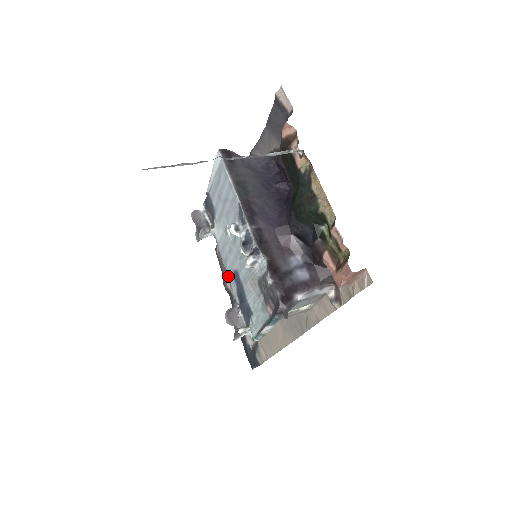
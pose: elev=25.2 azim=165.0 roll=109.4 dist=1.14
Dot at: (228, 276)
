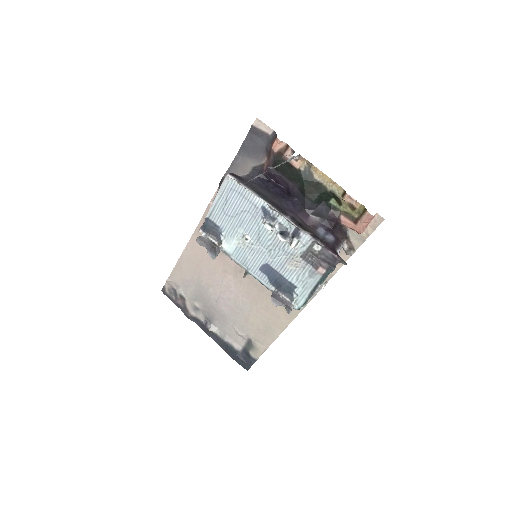
Dot at: (253, 275)
